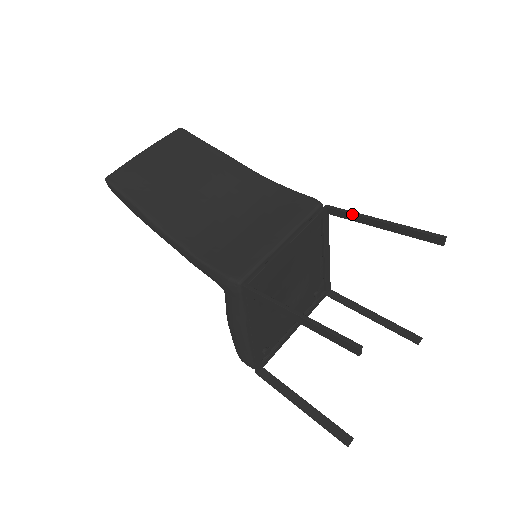
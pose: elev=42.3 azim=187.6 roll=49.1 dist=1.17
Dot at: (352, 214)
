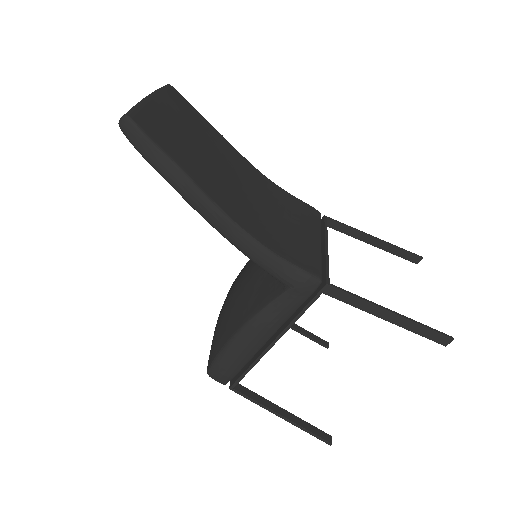
Dot at: (351, 228)
